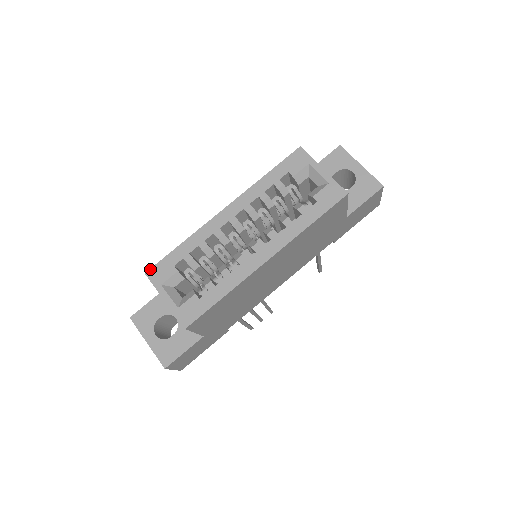
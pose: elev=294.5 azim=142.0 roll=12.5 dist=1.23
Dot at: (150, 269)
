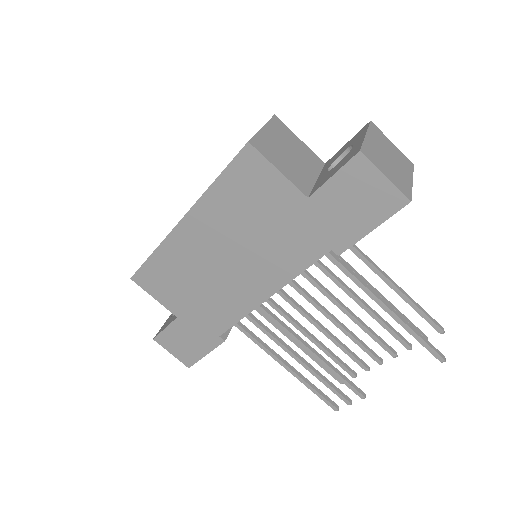
Dot at: occluded
